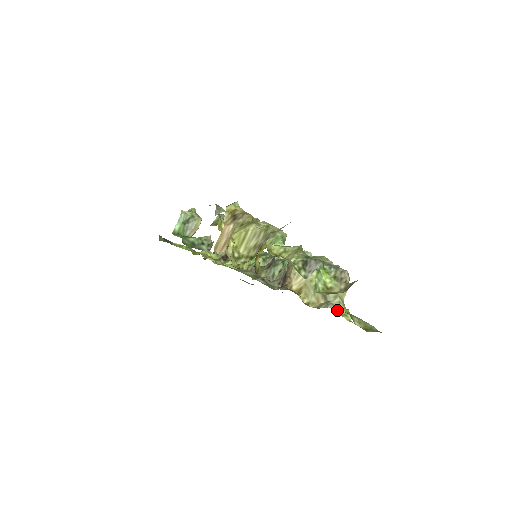
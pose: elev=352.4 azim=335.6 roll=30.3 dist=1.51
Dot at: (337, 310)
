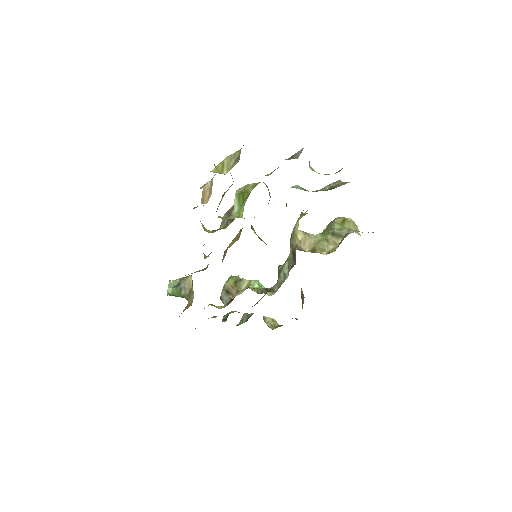
Dot at: occluded
